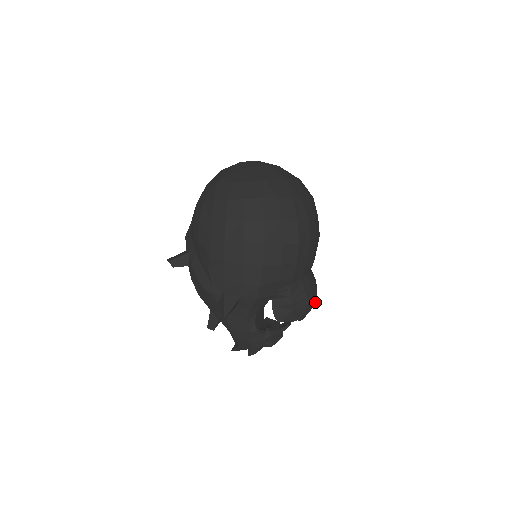
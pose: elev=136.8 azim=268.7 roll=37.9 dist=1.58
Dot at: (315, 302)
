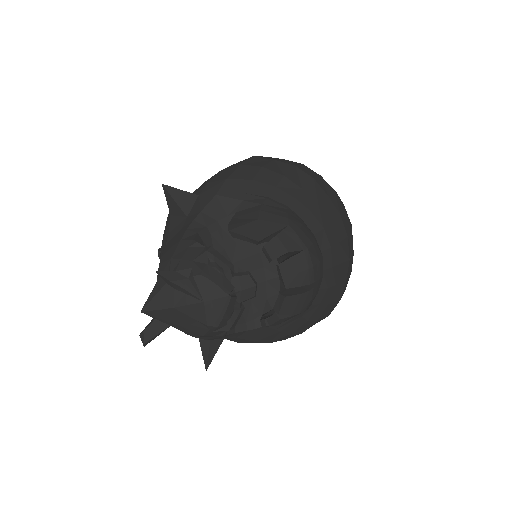
Dot at: (304, 247)
